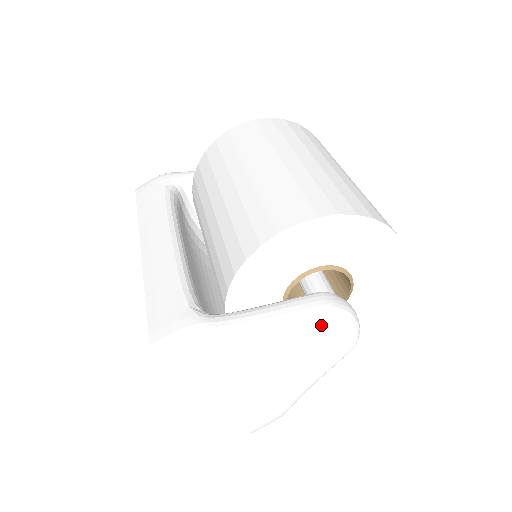
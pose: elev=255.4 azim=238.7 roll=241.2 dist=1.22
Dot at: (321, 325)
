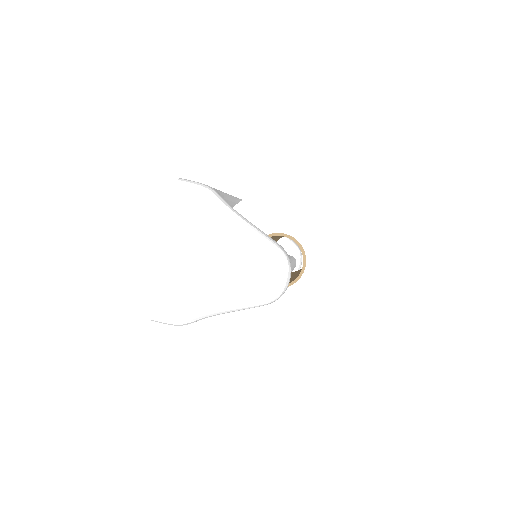
Dot at: (268, 254)
